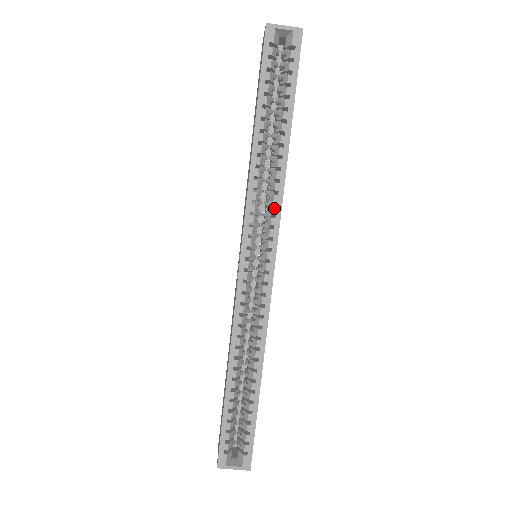
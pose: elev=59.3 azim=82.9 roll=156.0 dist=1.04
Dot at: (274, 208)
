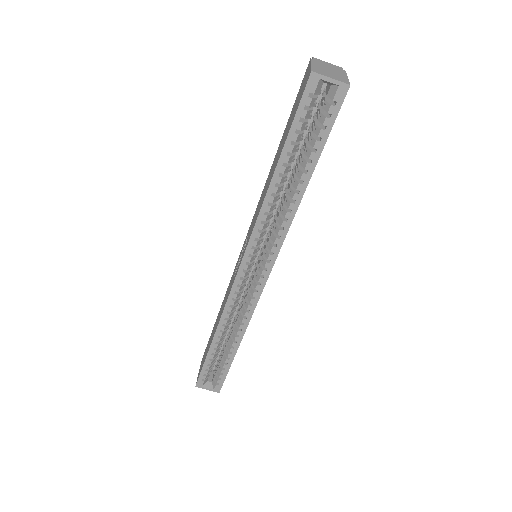
Dot at: (277, 240)
